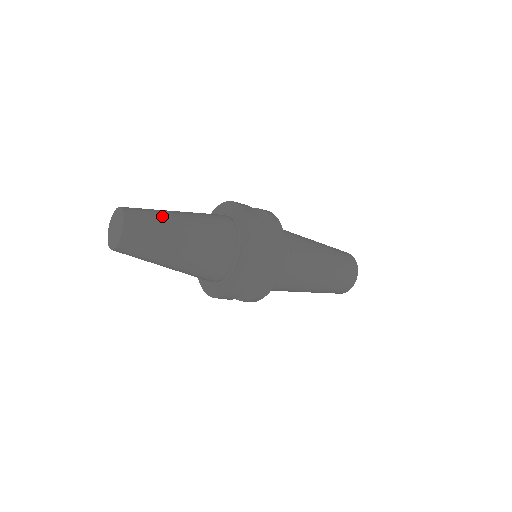
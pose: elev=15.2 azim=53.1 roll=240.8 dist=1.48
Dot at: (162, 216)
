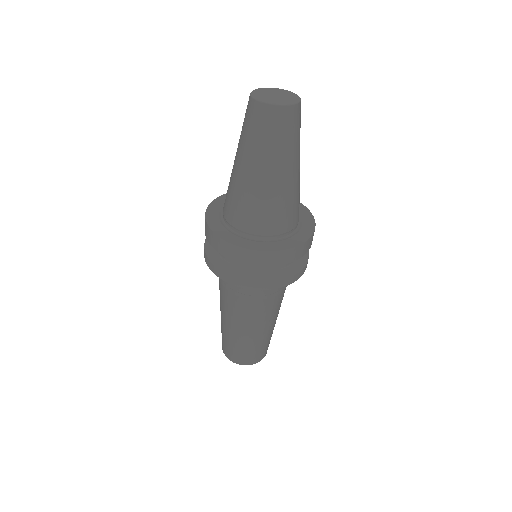
Dot at: occluded
